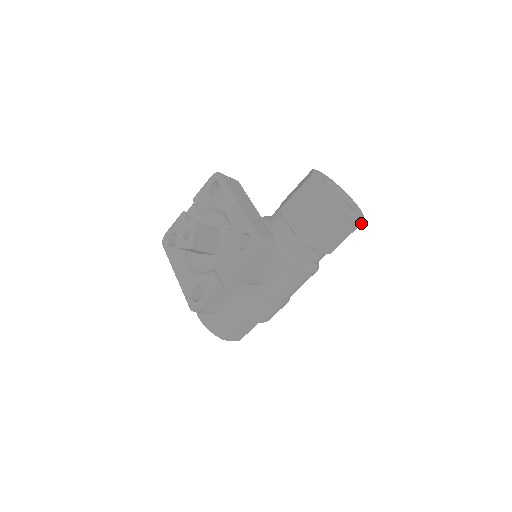
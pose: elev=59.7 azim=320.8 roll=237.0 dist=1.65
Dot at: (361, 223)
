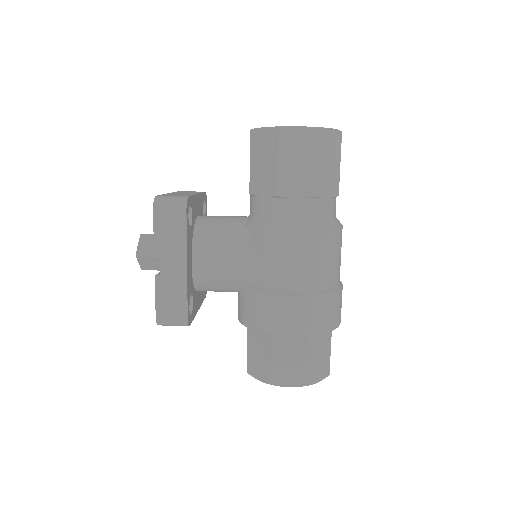
Dot at: (316, 133)
